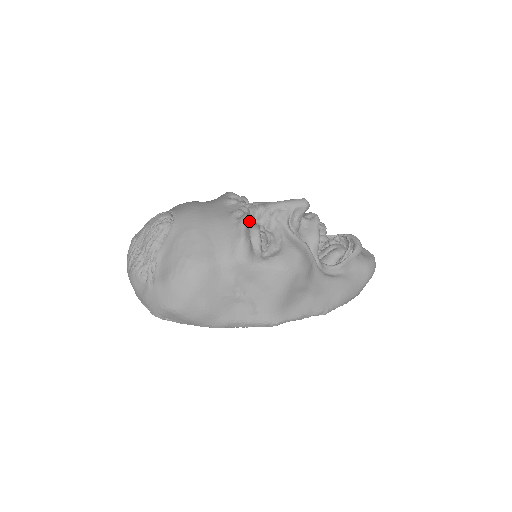
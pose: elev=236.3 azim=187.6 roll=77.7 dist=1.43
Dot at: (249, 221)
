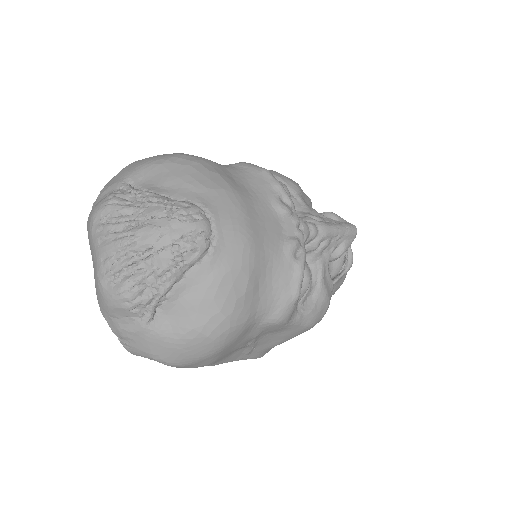
Dot at: occluded
